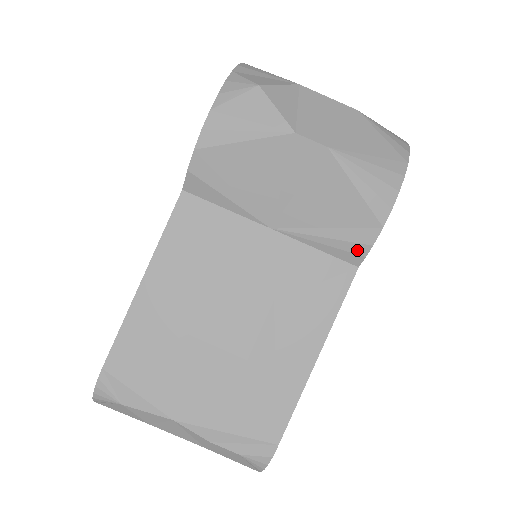
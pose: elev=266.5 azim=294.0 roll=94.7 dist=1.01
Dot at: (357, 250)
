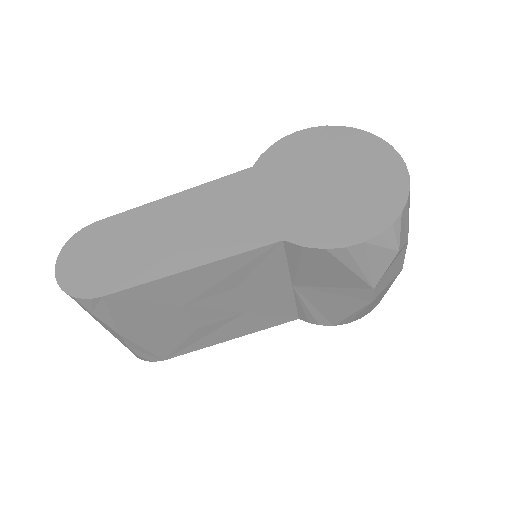
Dot at: (311, 320)
